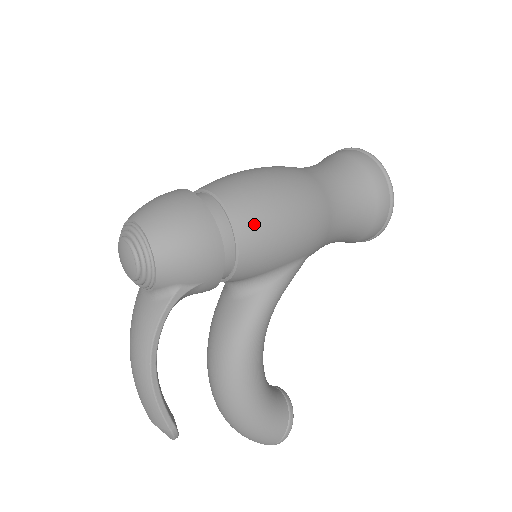
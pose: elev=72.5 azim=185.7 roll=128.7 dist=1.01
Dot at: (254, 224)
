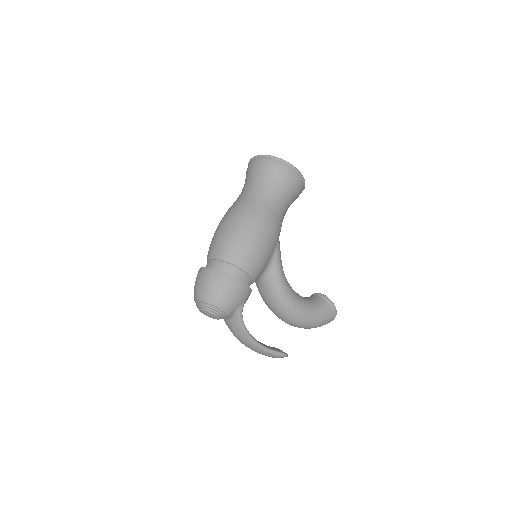
Dot at: (245, 258)
